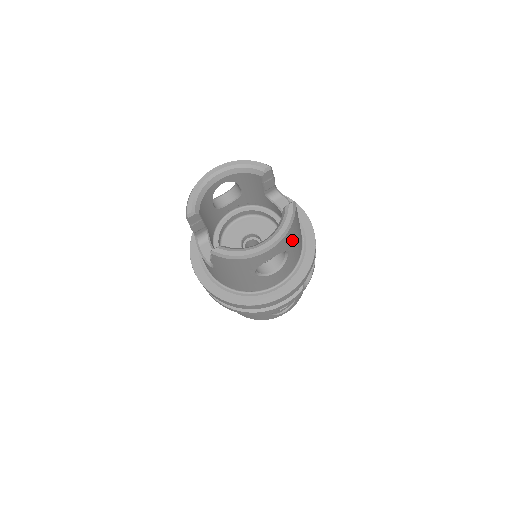
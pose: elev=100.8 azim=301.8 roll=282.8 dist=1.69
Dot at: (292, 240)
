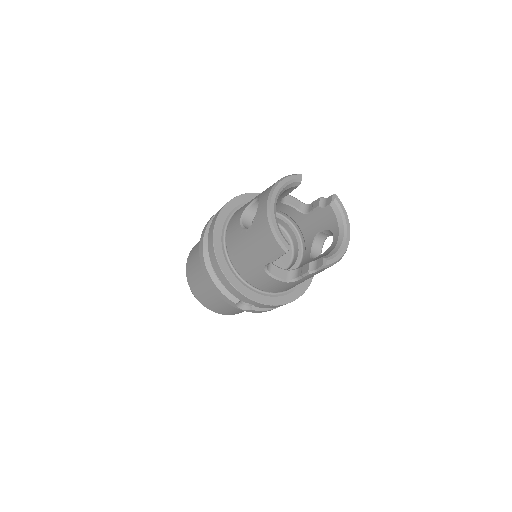
Dot at: occluded
